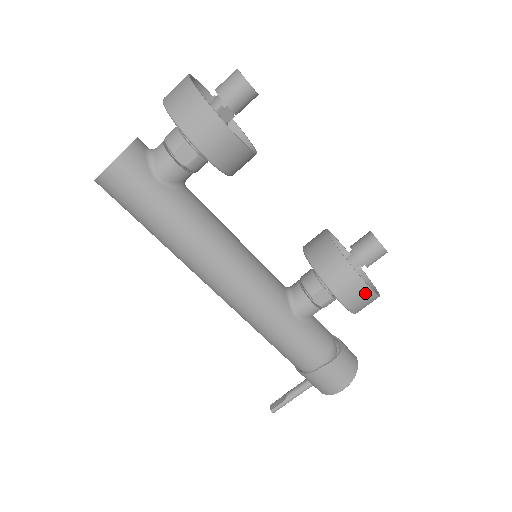
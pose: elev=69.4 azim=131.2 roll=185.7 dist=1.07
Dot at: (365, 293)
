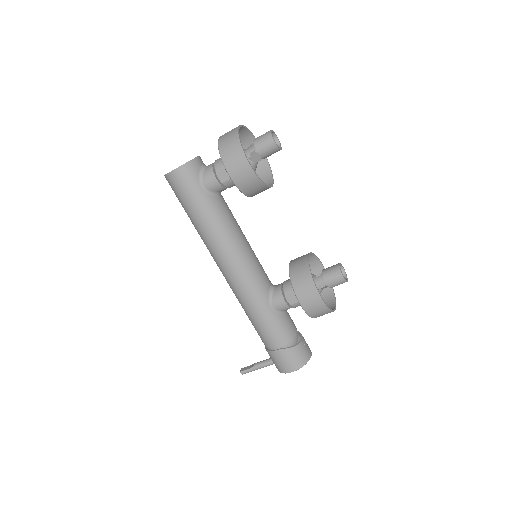
Dot at: (319, 304)
